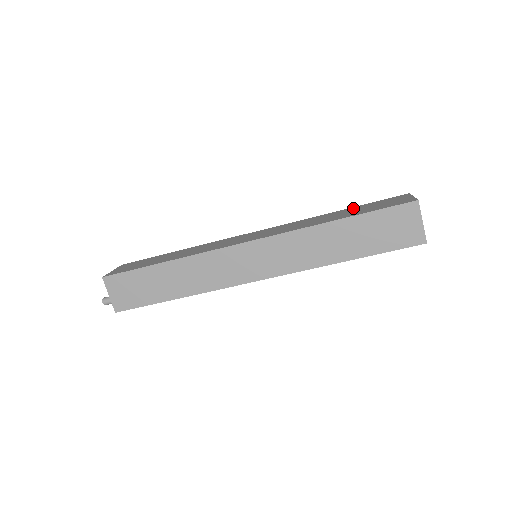
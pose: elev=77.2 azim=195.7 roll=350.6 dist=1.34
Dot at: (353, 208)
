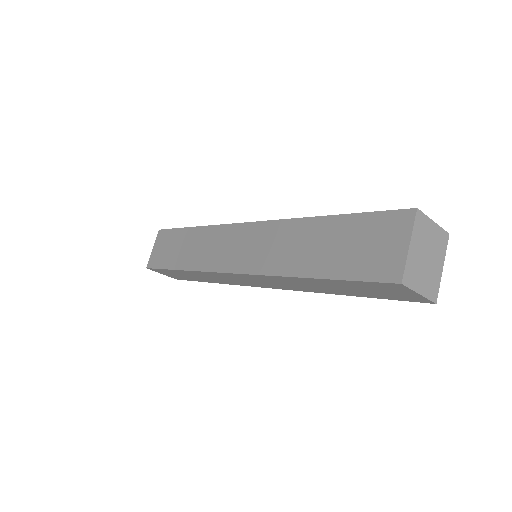
Dot at: (338, 225)
